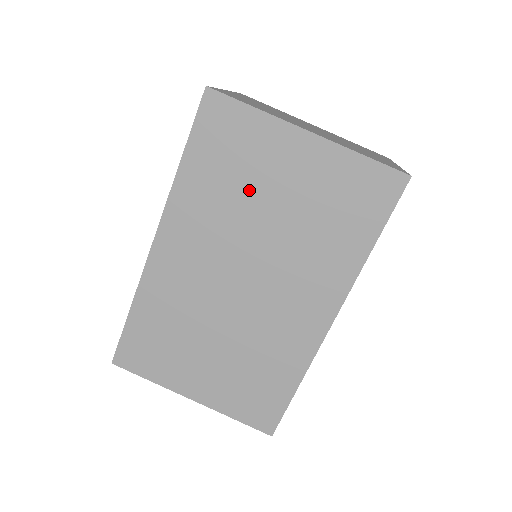
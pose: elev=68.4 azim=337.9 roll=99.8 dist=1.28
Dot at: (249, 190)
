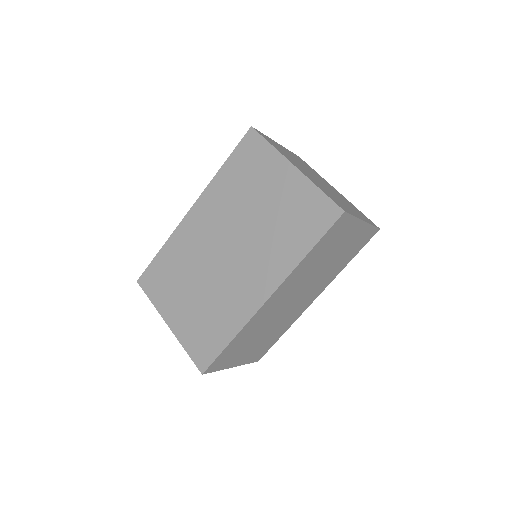
Dot at: (251, 193)
